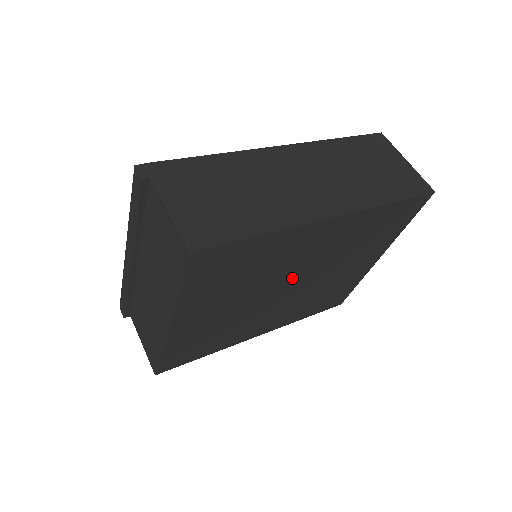
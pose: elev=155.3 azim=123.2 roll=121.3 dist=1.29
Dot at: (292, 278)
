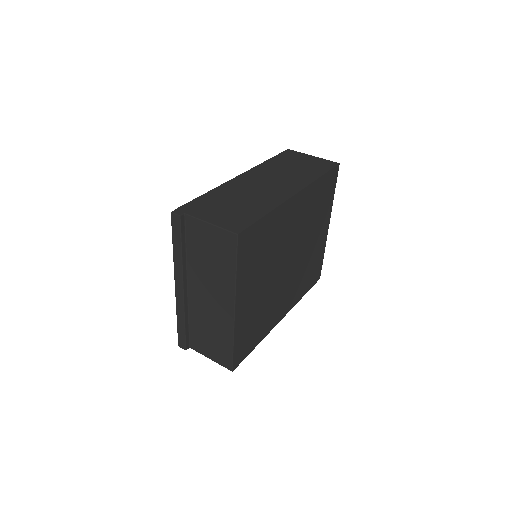
Dot at: (288, 253)
